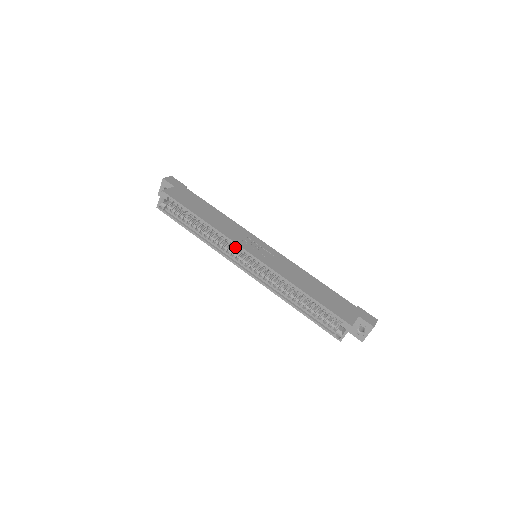
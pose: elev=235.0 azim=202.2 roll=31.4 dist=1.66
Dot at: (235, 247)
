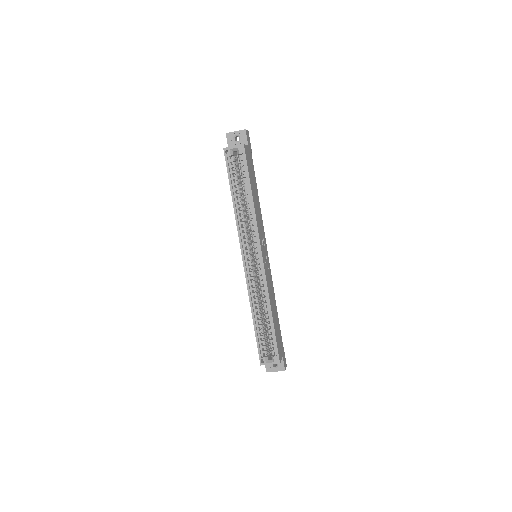
Dot at: (254, 240)
